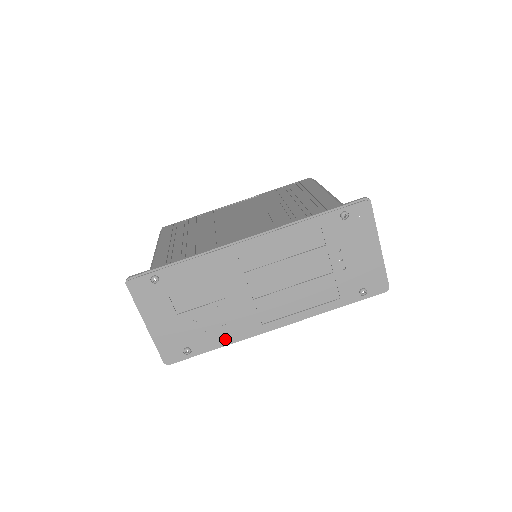
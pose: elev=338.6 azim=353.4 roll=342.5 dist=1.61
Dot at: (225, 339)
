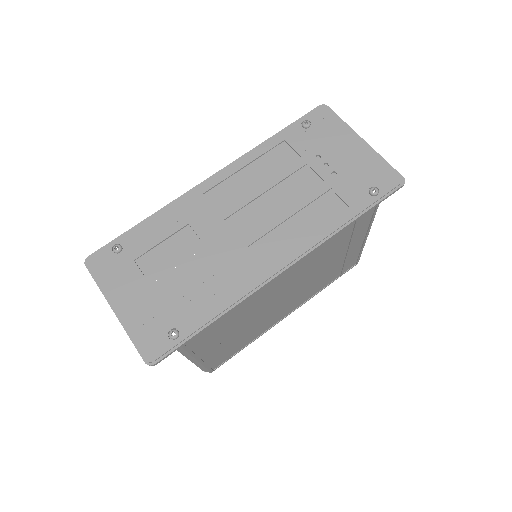
Dot at: (221, 302)
